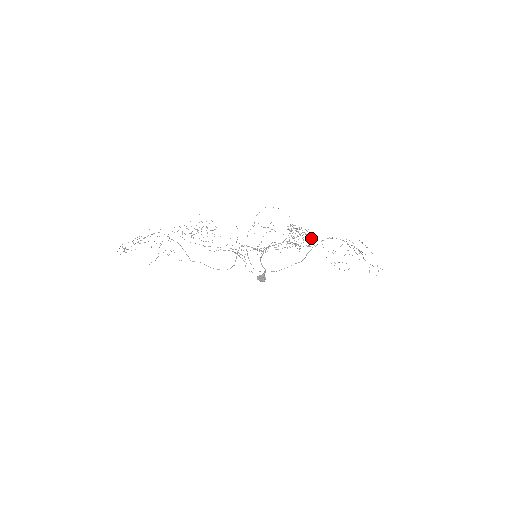
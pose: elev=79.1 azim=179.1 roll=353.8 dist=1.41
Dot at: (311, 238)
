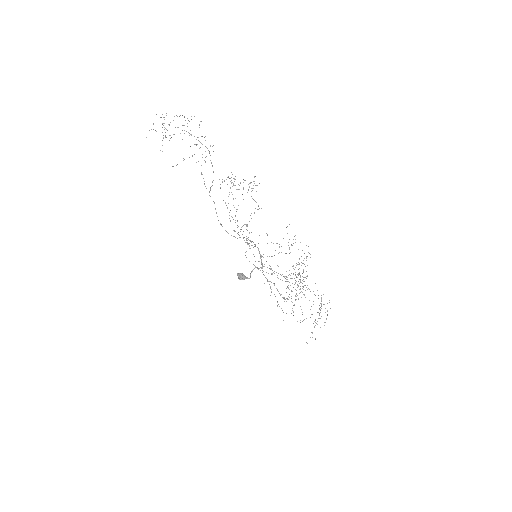
Dot at: occluded
